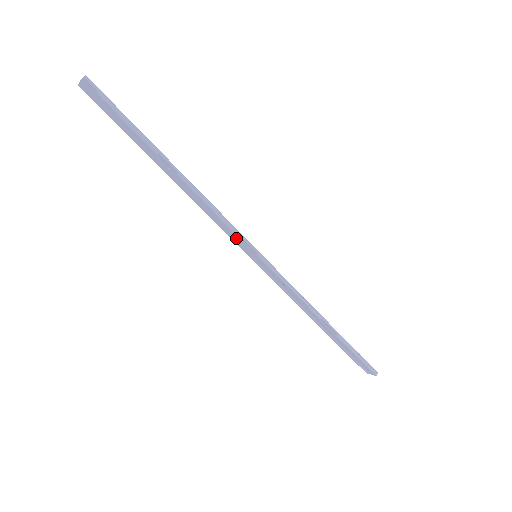
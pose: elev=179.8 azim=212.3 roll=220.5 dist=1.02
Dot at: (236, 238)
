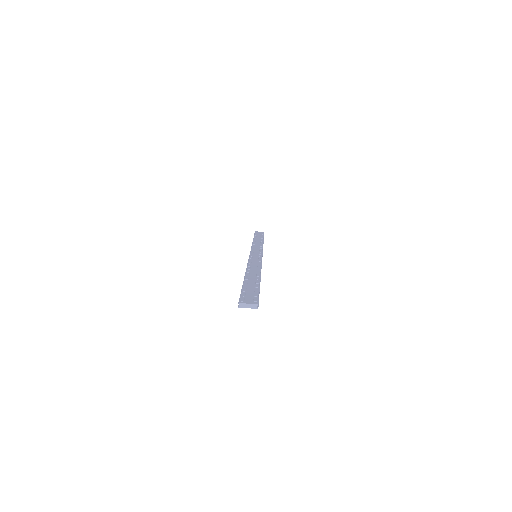
Dot at: occluded
